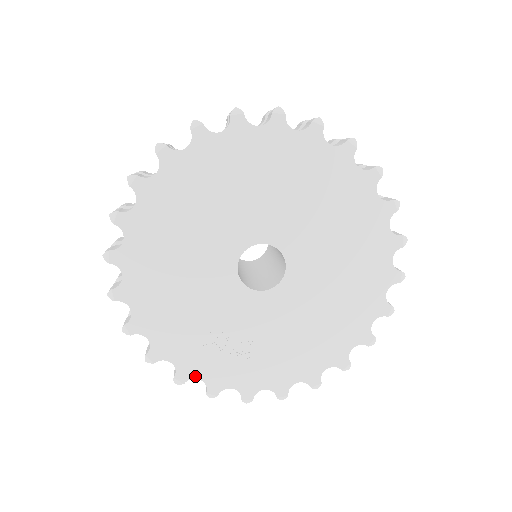
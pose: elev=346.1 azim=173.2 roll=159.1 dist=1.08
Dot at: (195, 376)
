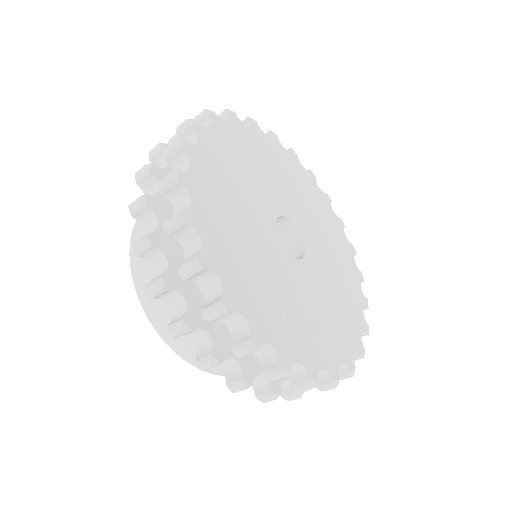
Dot at: (294, 359)
